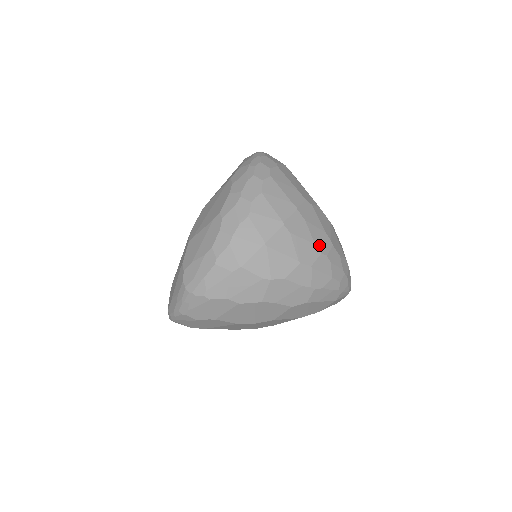
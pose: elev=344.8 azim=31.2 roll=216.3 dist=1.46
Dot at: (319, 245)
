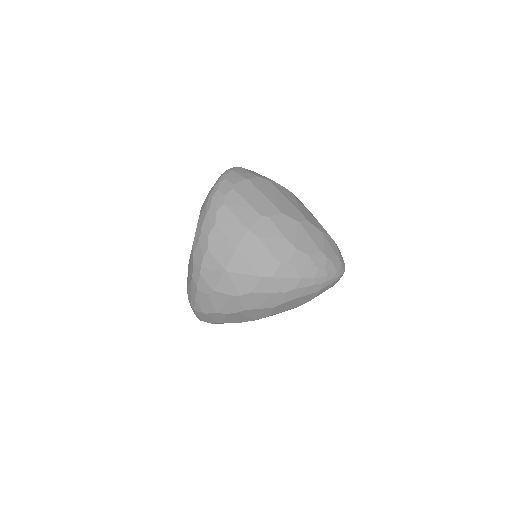
Dot at: (278, 255)
